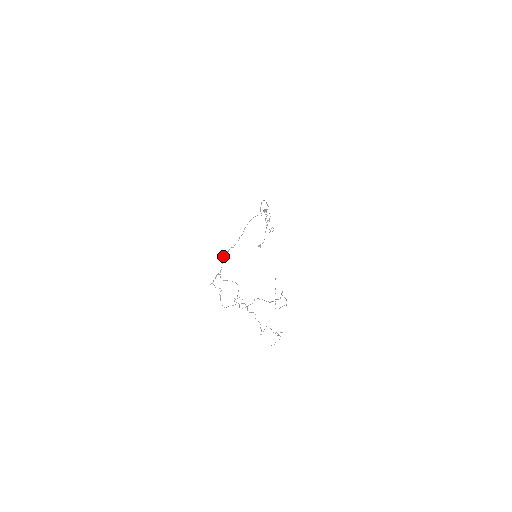
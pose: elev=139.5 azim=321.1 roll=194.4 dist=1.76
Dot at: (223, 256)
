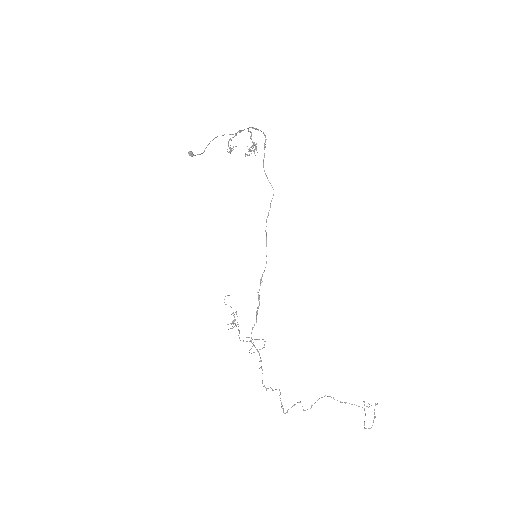
Dot at: occluded
